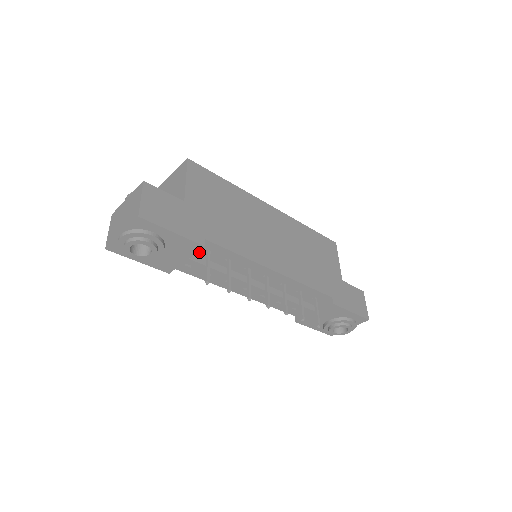
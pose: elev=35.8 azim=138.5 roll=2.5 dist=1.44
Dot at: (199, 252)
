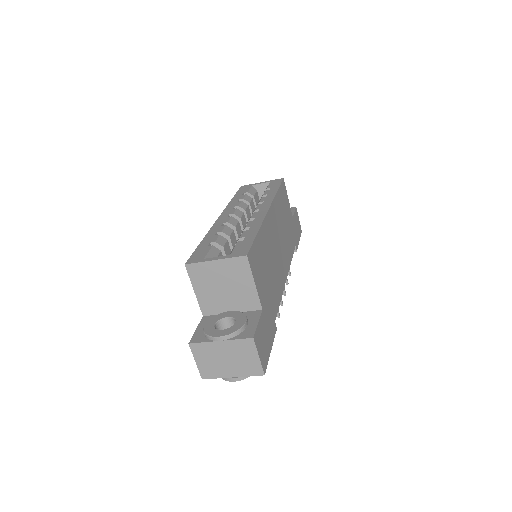
Dot at: occluded
